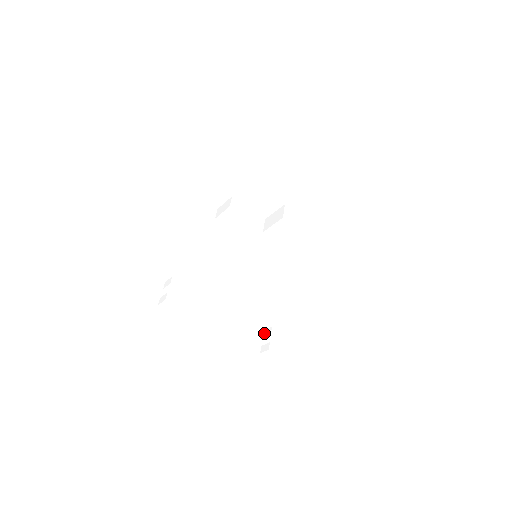
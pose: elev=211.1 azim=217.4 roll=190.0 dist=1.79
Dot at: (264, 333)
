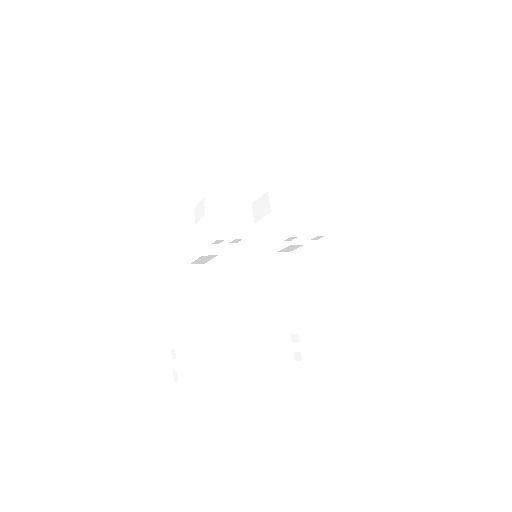
Dot at: (292, 338)
